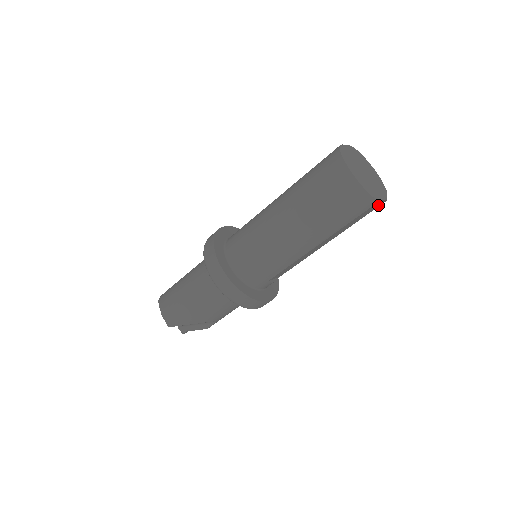
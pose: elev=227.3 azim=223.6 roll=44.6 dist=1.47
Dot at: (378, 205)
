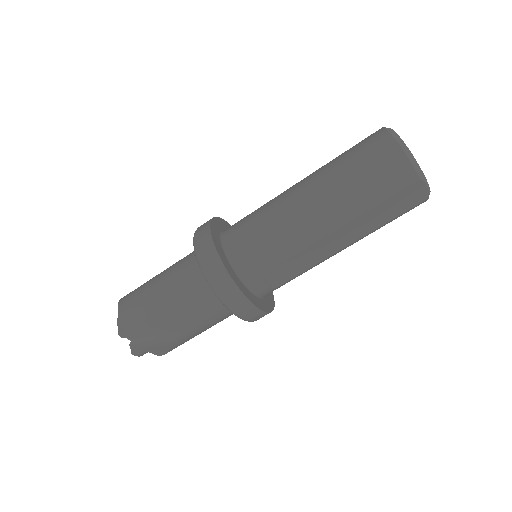
Dot at: (418, 198)
